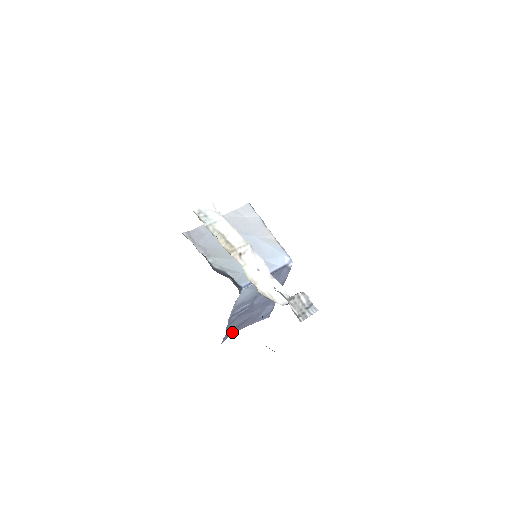
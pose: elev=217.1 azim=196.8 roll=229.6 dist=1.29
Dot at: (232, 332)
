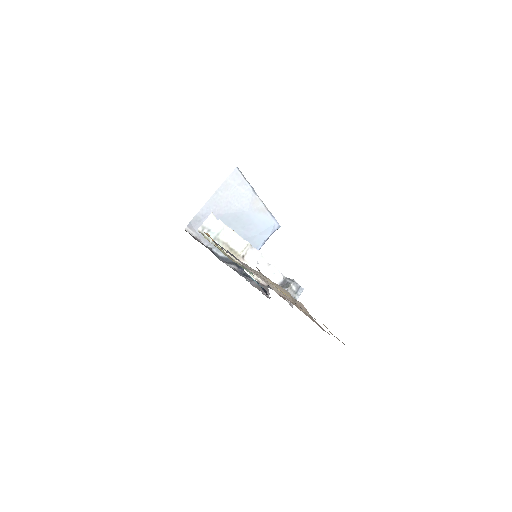
Dot at: occluded
